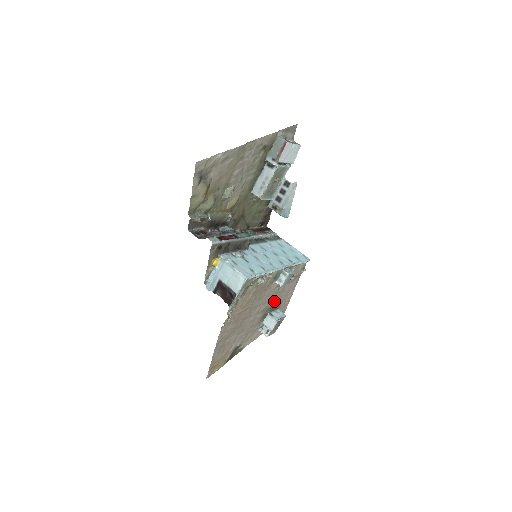
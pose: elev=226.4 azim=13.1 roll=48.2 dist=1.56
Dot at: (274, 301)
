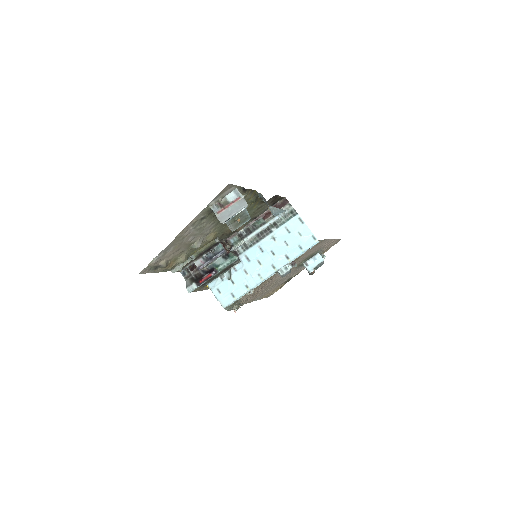
Dot at: (303, 259)
